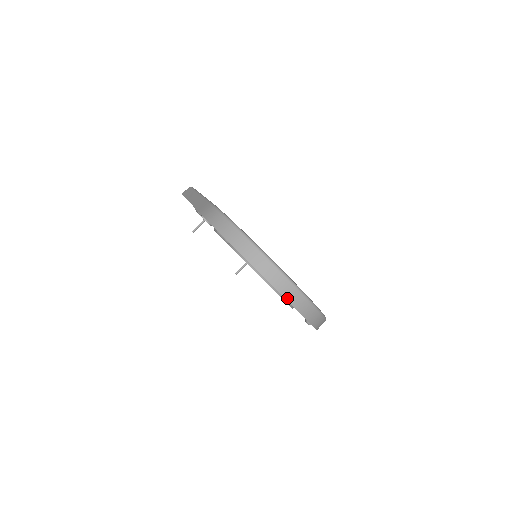
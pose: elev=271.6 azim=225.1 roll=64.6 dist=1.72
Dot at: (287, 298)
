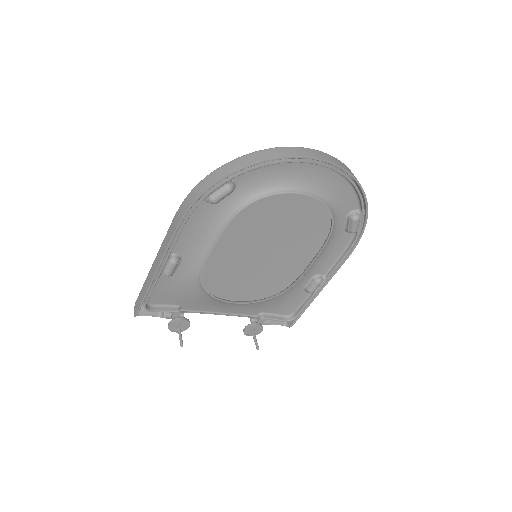
Dot at: (323, 159)
